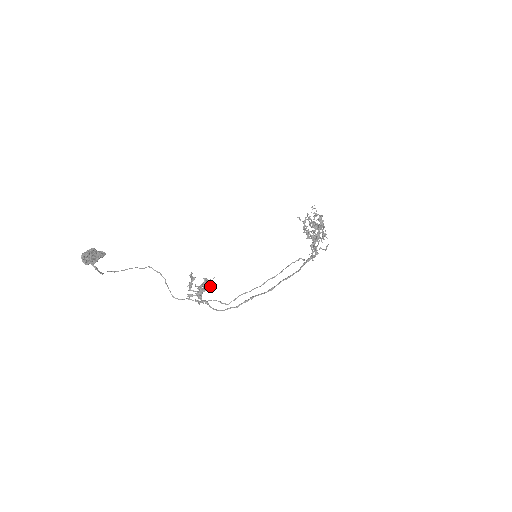
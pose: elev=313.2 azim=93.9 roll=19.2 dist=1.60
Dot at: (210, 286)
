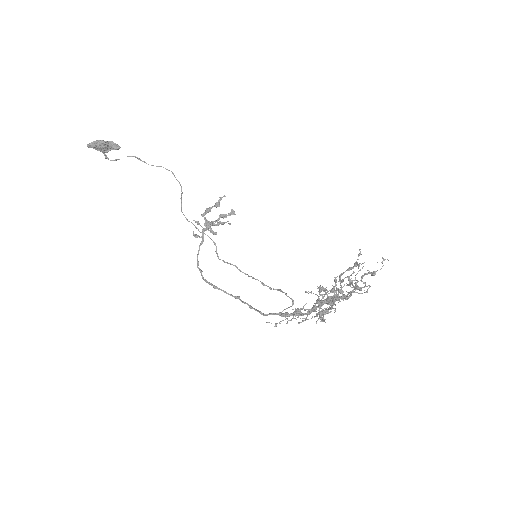
Dot at: (214, 232)
